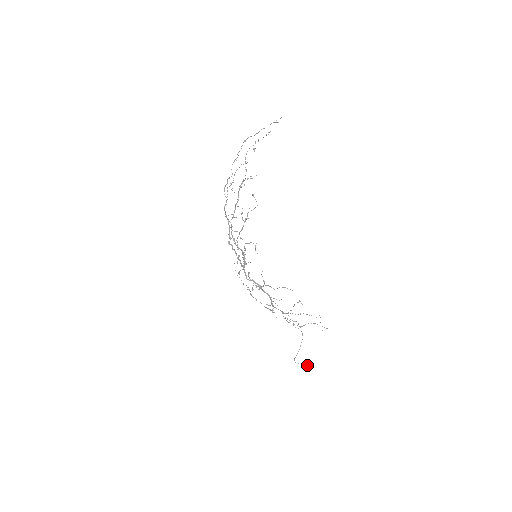
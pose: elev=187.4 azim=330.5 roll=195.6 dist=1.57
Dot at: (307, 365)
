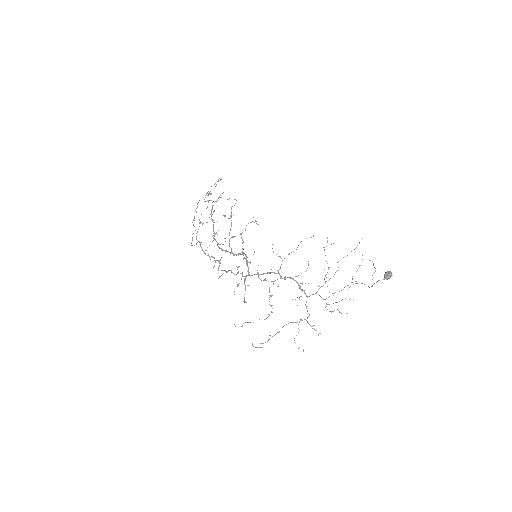
Dot at: (388, 273)
